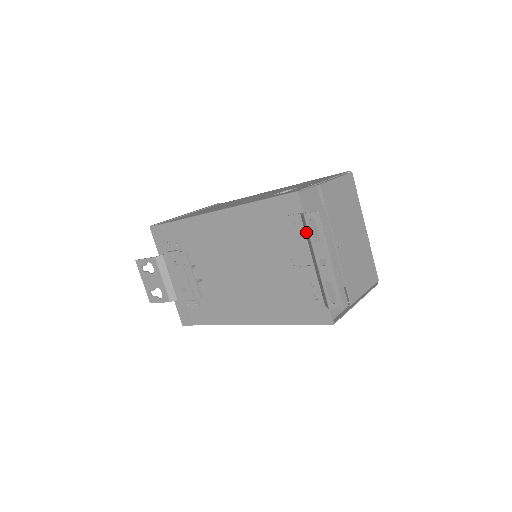
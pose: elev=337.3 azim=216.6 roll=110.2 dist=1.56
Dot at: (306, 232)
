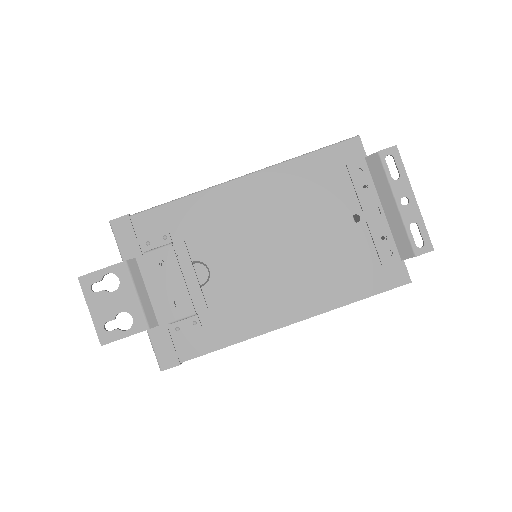
Dot at: (377, 175)
